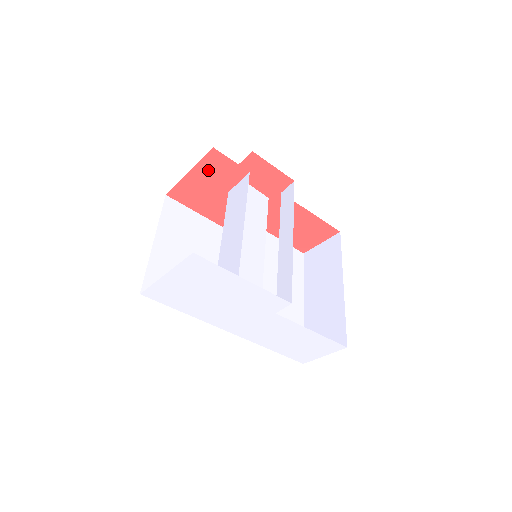
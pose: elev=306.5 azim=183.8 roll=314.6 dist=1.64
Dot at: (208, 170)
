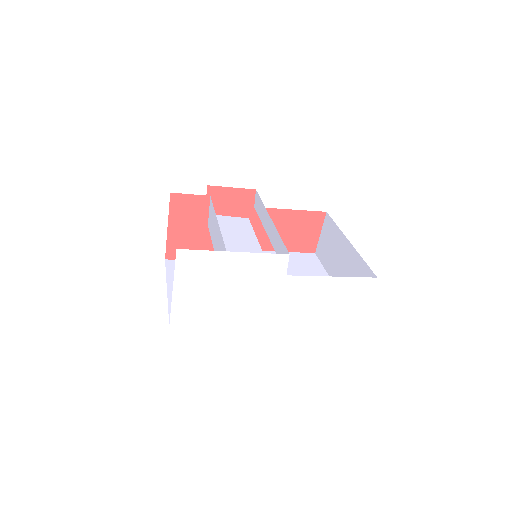
Dot at: (180, 215)
